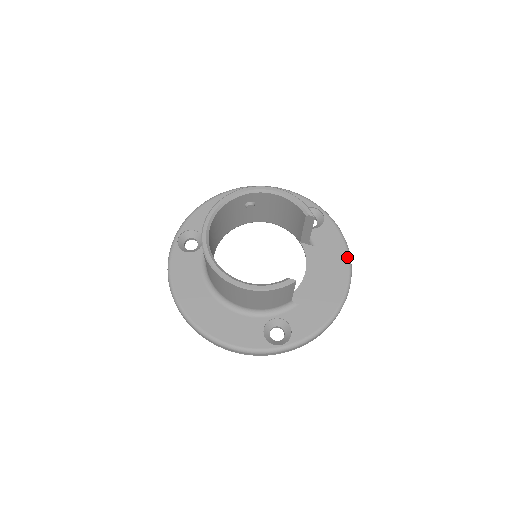
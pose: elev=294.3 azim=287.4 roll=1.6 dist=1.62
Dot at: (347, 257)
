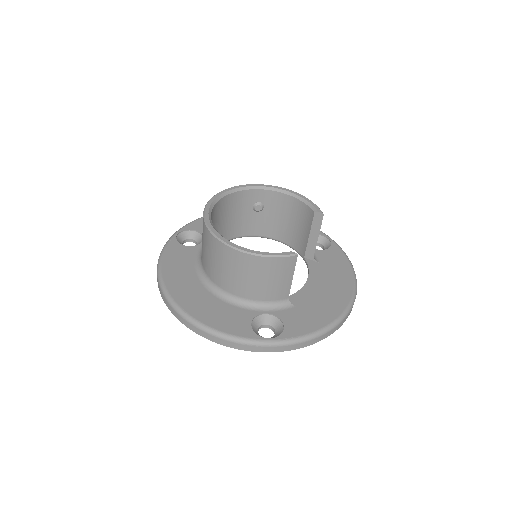
Dot at: (353, 277)
